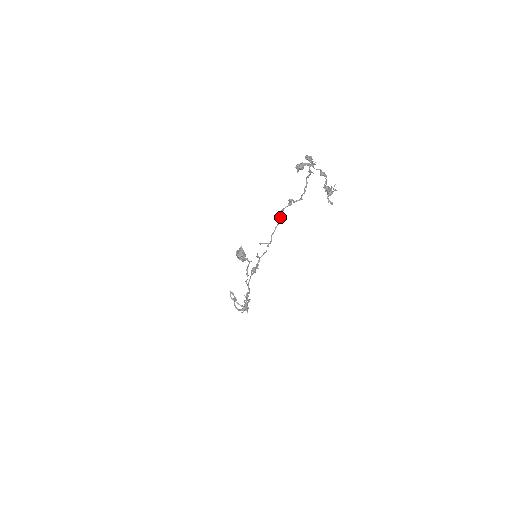
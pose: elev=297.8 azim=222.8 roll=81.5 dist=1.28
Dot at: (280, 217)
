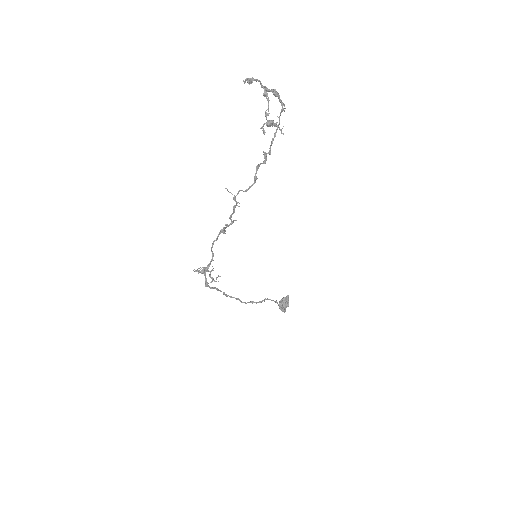
Dot at: (255, 175)
